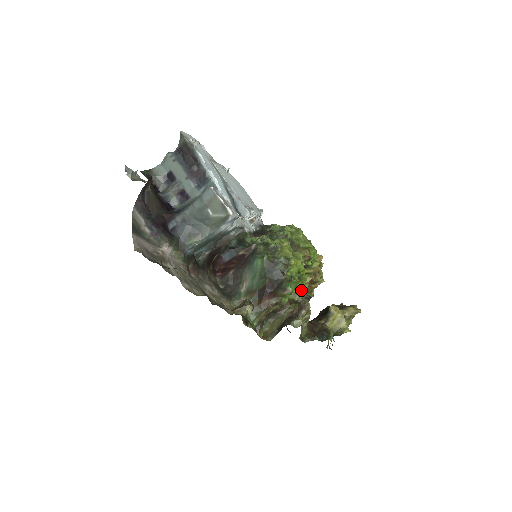
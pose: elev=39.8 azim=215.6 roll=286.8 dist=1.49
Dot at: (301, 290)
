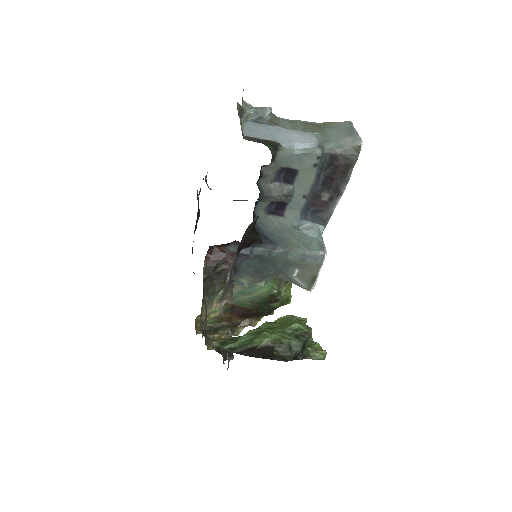
Dot at: occluded
